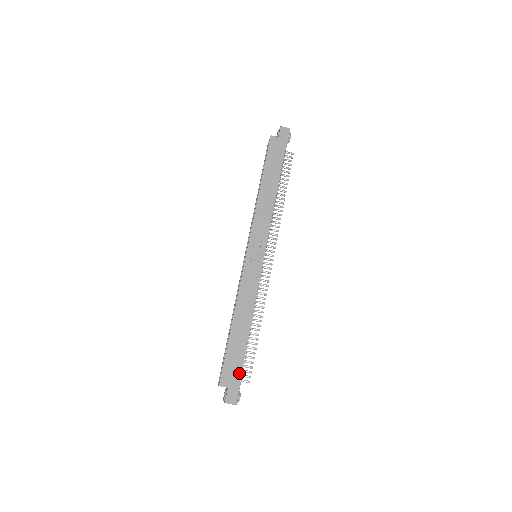
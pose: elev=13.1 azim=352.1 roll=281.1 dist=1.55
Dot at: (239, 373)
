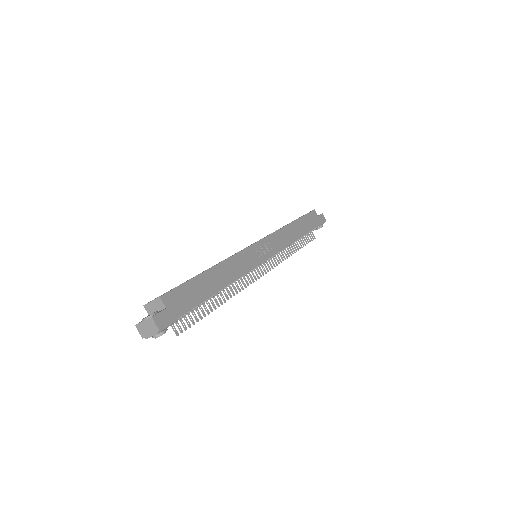
Dot at: (186, 309)
